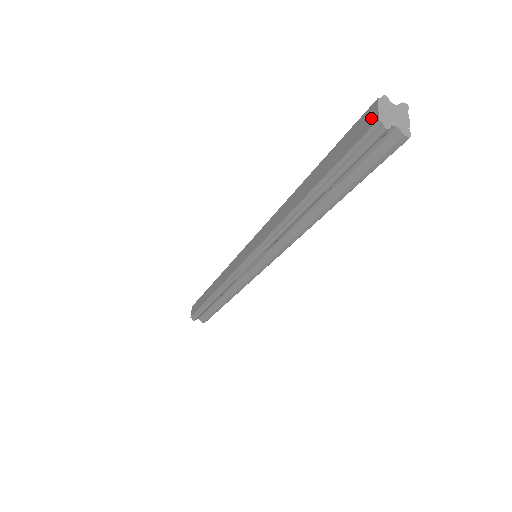
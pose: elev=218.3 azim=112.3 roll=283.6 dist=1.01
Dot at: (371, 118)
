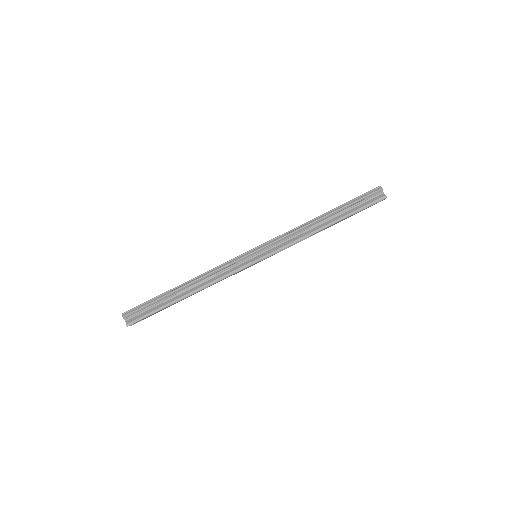
Dot at: (375, 188)
